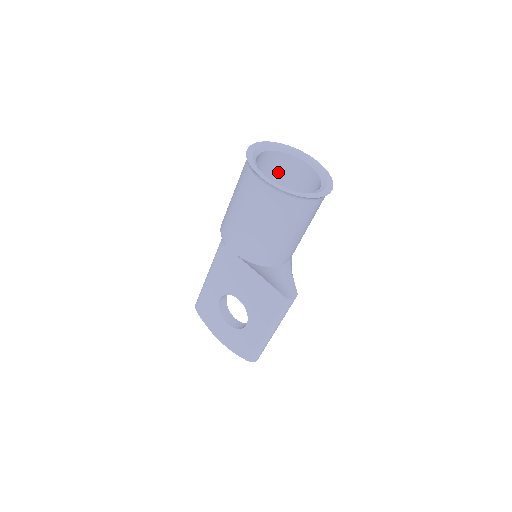
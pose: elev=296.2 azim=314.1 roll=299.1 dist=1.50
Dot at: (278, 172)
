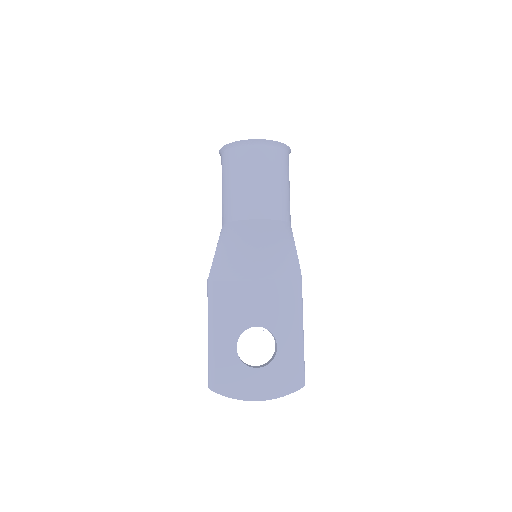
Dot at: occluded
